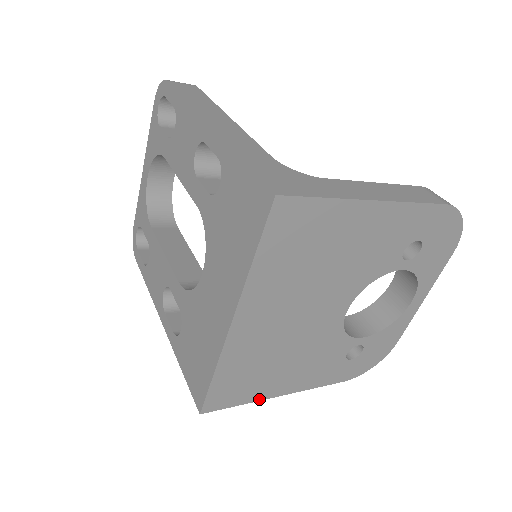
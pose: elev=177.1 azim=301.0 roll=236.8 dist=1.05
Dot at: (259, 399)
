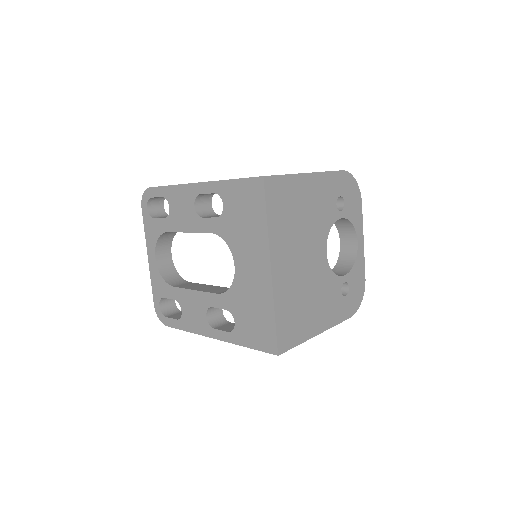
Dot at: (307, 339)
